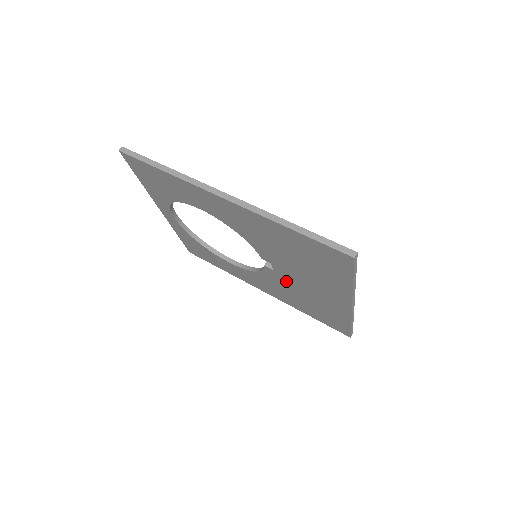
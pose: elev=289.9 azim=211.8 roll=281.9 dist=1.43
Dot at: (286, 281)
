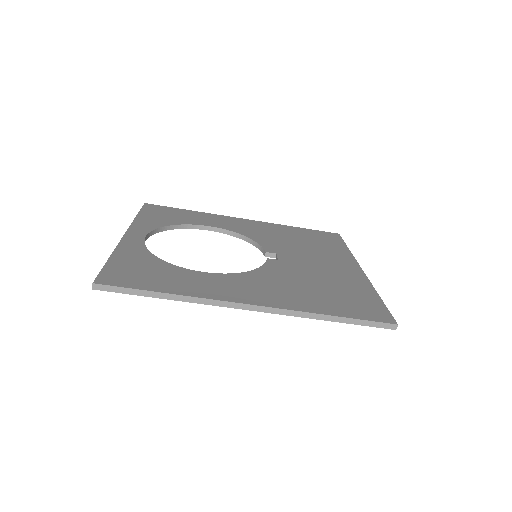
Dot at: occluded
